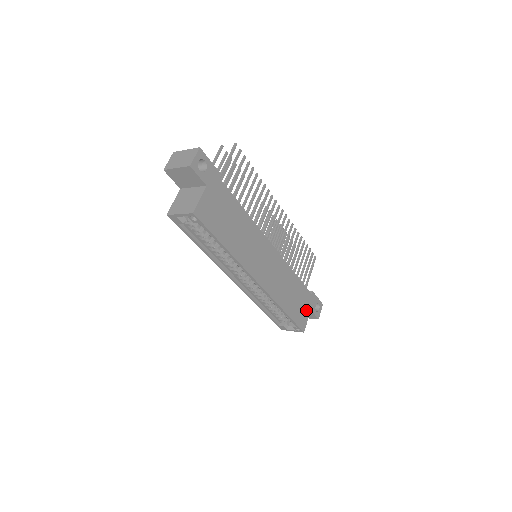
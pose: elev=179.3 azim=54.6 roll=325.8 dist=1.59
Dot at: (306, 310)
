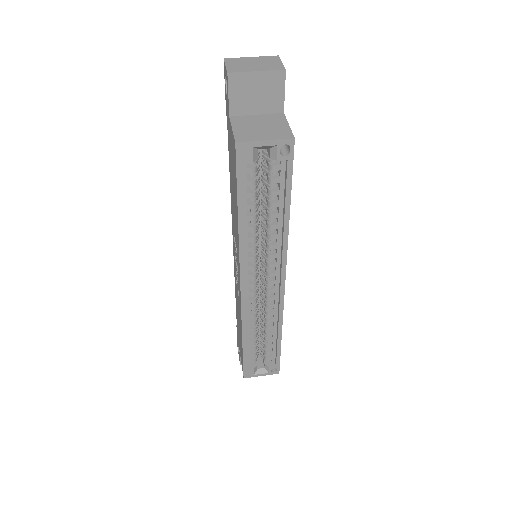
Dot at: occluded
